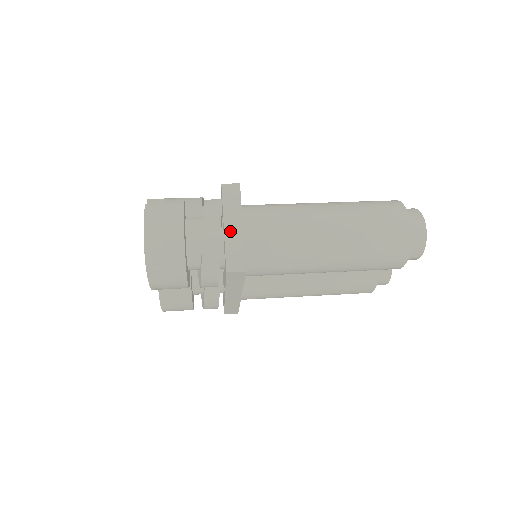
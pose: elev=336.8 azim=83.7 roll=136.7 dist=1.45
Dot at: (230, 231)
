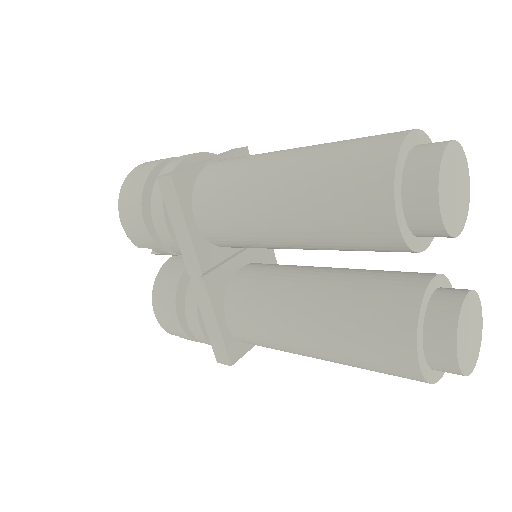
Dot at: (198, 163)
